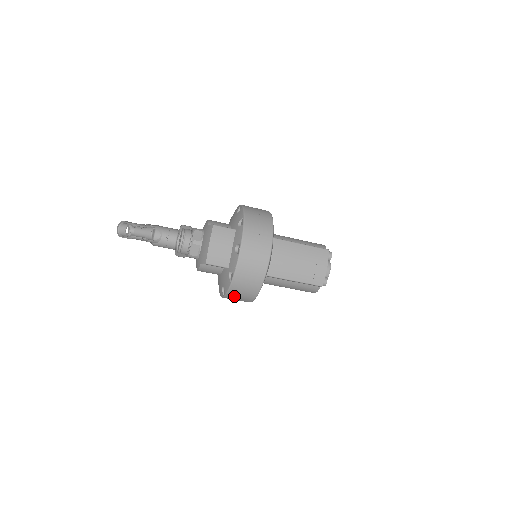
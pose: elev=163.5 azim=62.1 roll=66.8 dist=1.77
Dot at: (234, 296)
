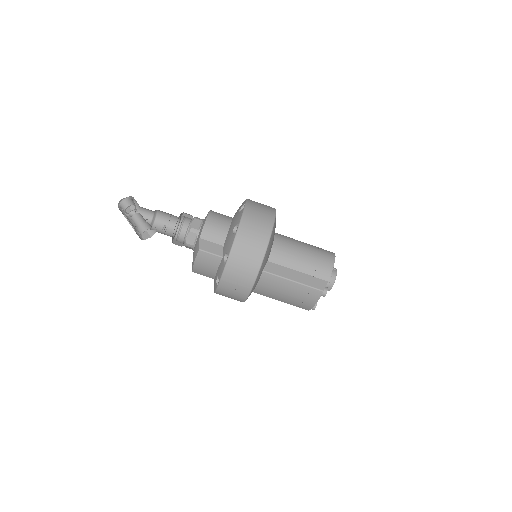
Dot at: occluded
